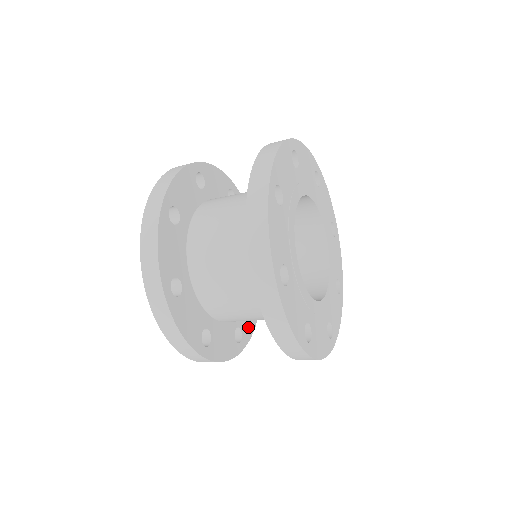
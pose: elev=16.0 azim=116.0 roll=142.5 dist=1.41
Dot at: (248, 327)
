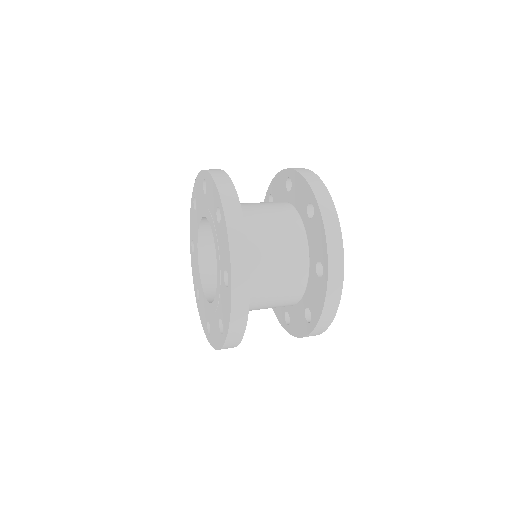
Dot at: occluded
